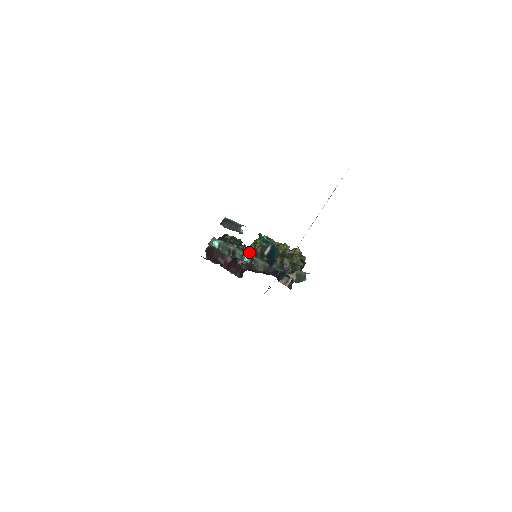
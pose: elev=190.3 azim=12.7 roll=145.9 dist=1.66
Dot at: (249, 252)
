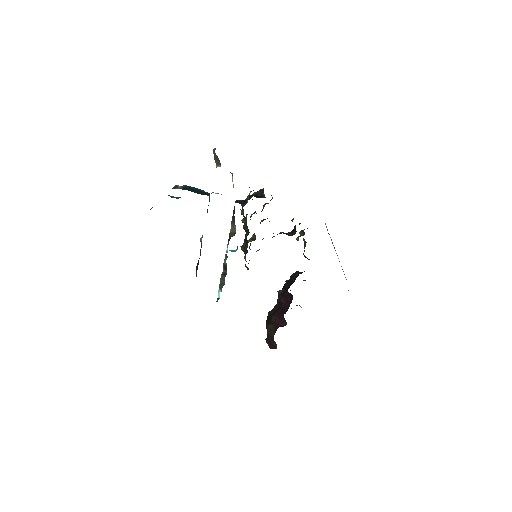
Dot at: occluded
